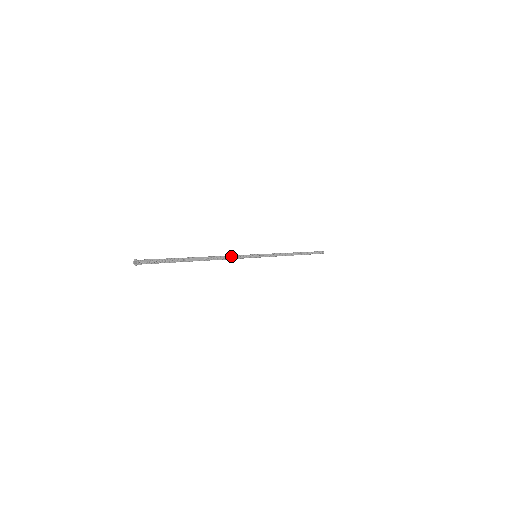
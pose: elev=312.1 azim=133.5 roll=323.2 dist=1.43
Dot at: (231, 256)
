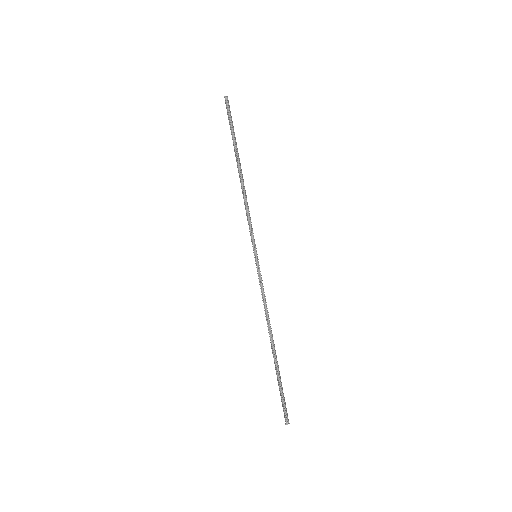
Dot at: (265, 302)
